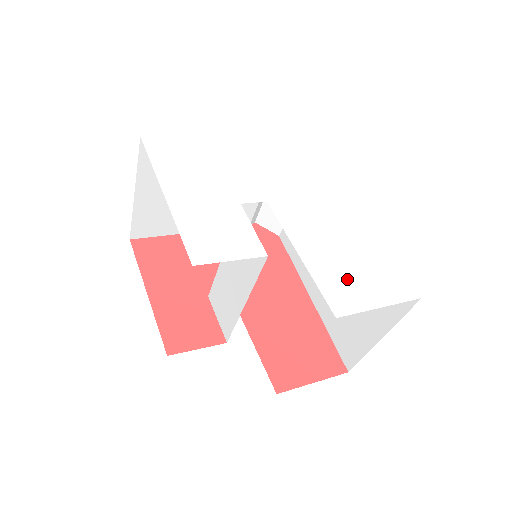
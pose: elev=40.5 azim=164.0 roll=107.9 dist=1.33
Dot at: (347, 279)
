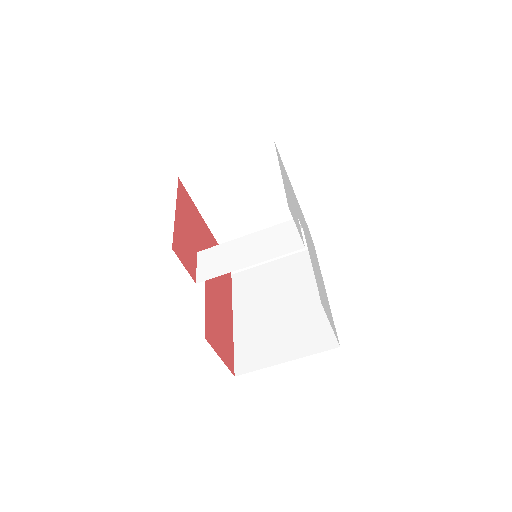
Dot at: (323, 299)
